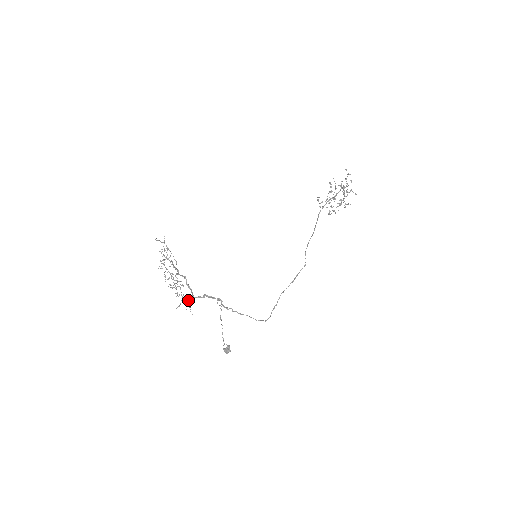
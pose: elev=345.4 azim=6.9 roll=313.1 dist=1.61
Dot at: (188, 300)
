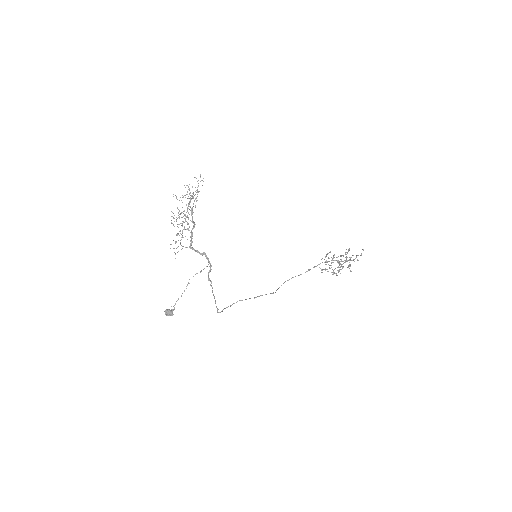
Dot at: occluded
